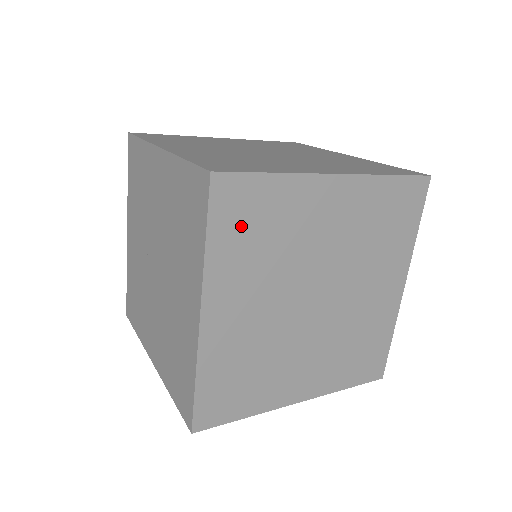
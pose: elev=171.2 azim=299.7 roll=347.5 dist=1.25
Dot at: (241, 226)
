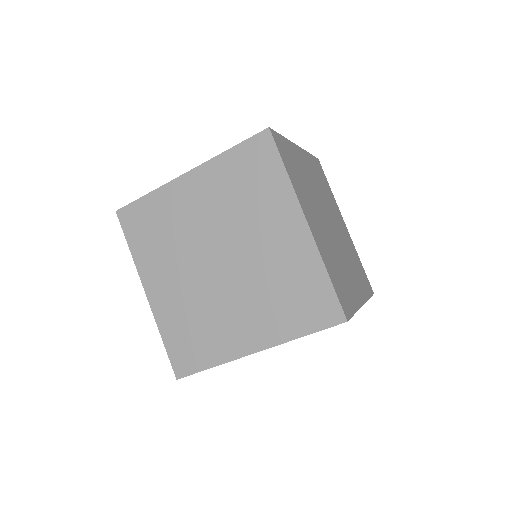
Dot at: (290, 165)
